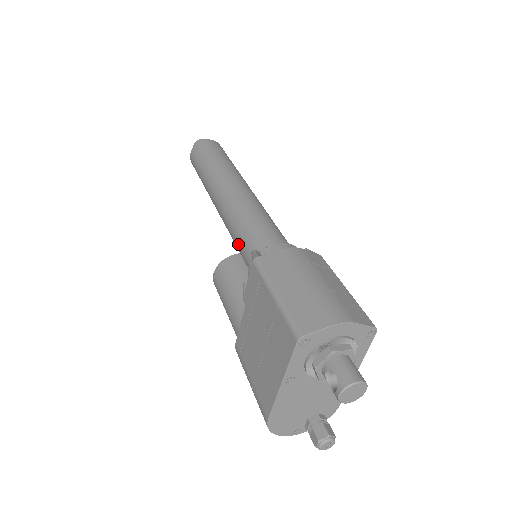
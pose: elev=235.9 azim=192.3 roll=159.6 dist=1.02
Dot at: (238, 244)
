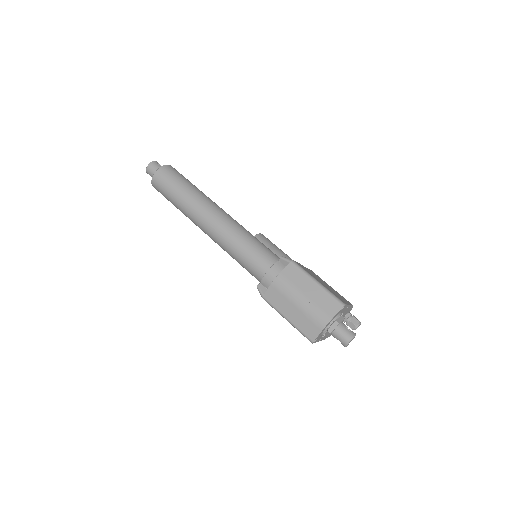
Dot at: (243, 267)
